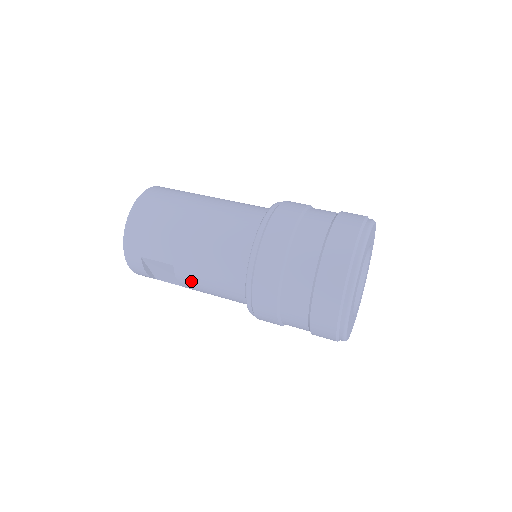
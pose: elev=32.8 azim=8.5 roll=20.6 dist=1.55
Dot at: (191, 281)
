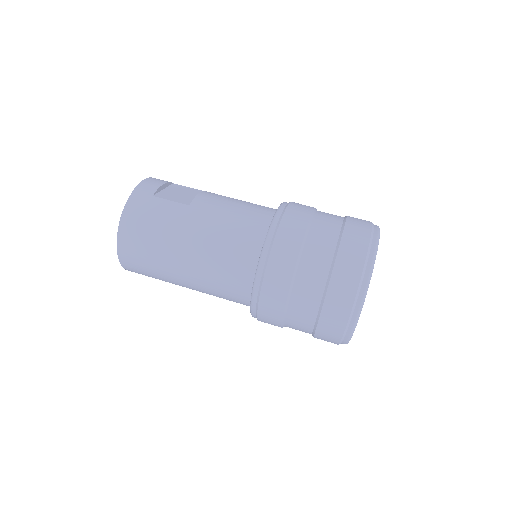
Dot at: occluded
